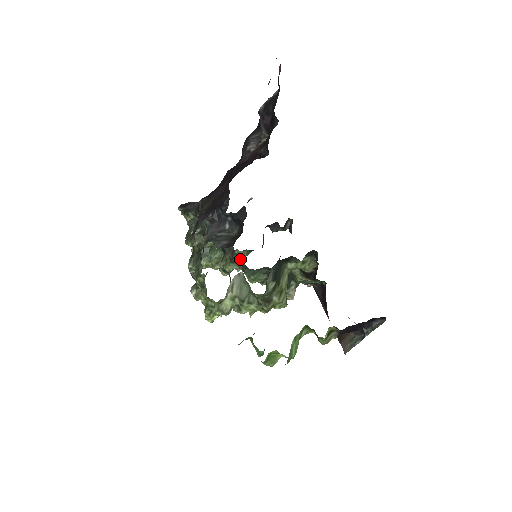
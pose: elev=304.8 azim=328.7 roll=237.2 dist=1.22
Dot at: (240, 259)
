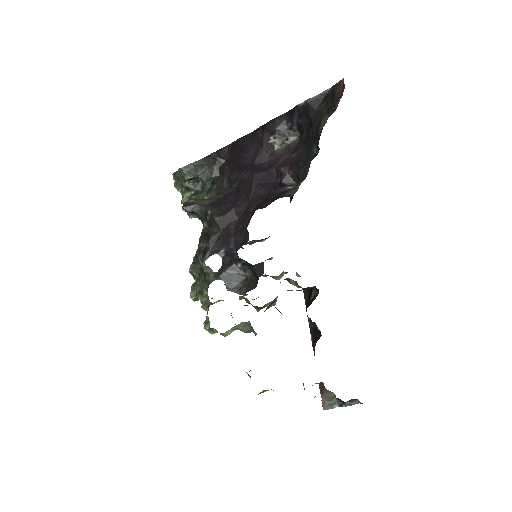
Dot at: occluded
